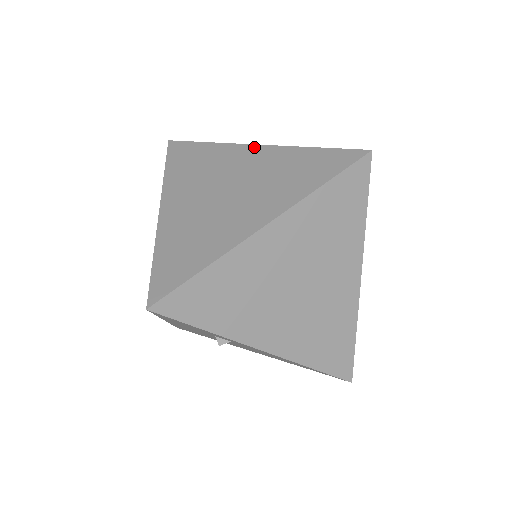
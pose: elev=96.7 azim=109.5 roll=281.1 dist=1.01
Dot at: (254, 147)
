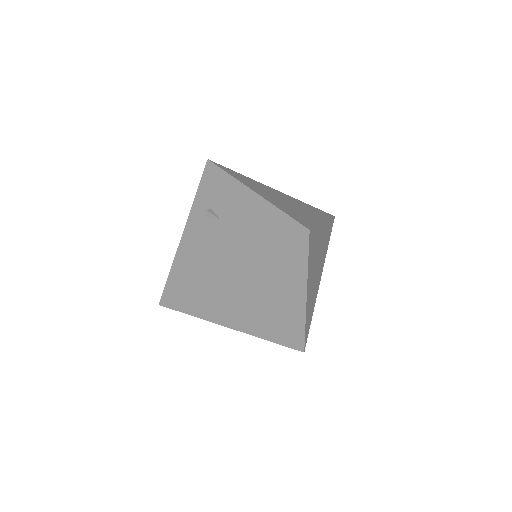
Dot at: (230, 273)
